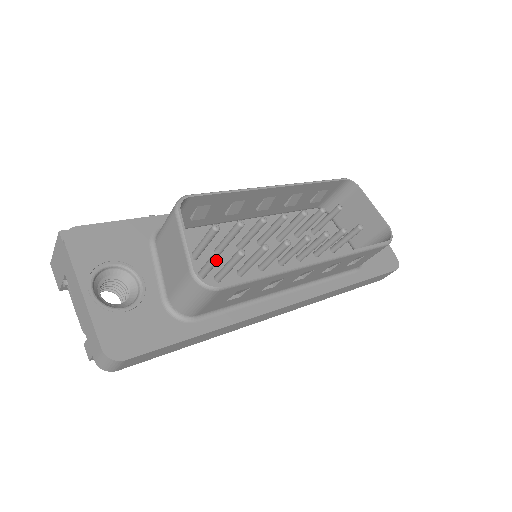
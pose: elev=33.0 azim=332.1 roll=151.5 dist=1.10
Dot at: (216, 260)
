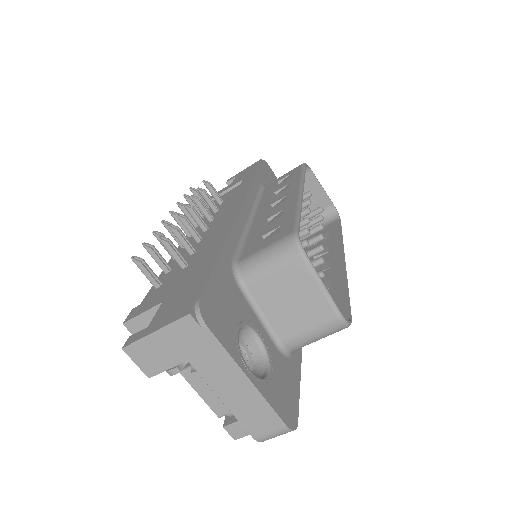
Dot at: occluded
